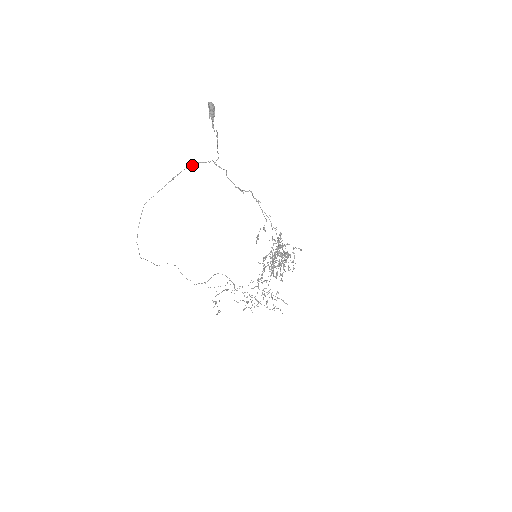
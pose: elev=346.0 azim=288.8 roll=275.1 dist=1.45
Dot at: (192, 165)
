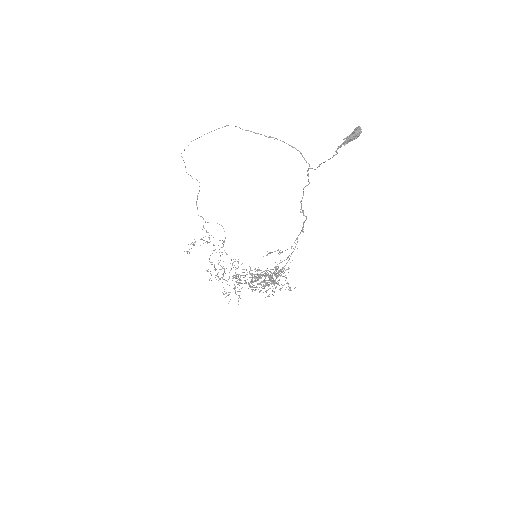
Dot at: (293, 147)
